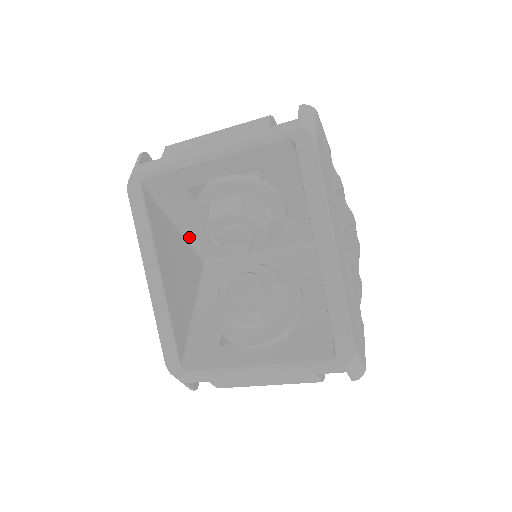
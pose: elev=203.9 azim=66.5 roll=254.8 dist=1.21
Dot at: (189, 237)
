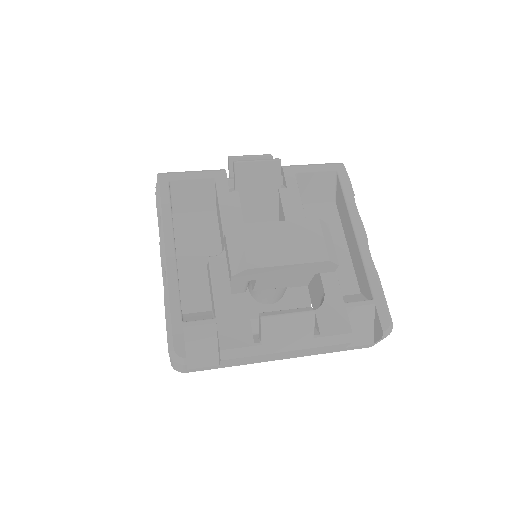
Dot at: occluded
